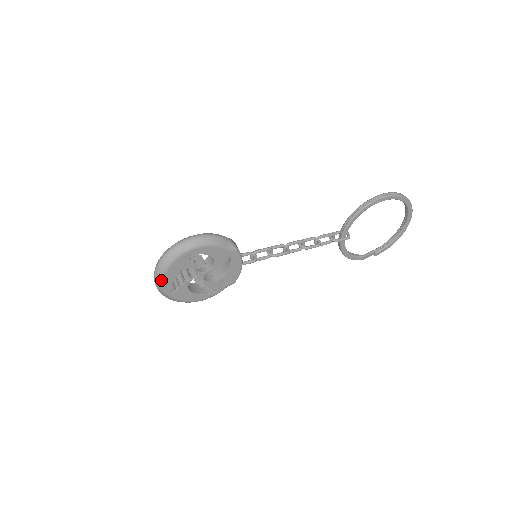
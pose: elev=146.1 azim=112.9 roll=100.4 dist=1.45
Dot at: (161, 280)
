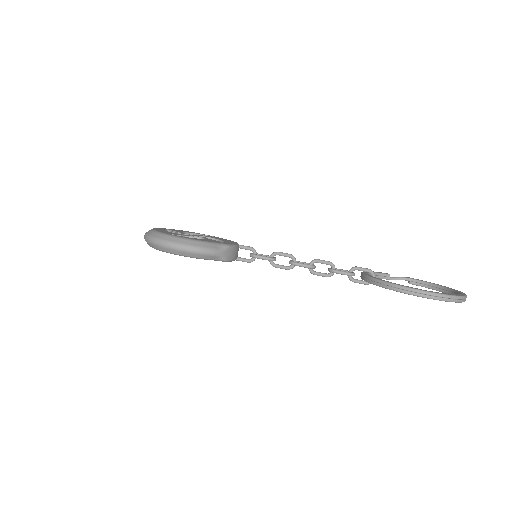
Dot at: occluded
